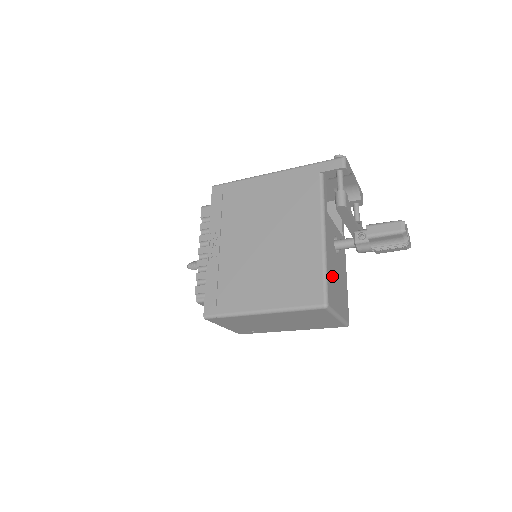
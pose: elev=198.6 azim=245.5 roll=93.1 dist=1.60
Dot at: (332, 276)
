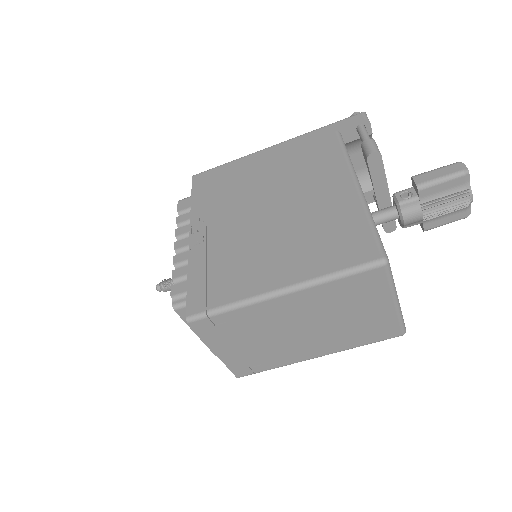
Dot at: occluded
